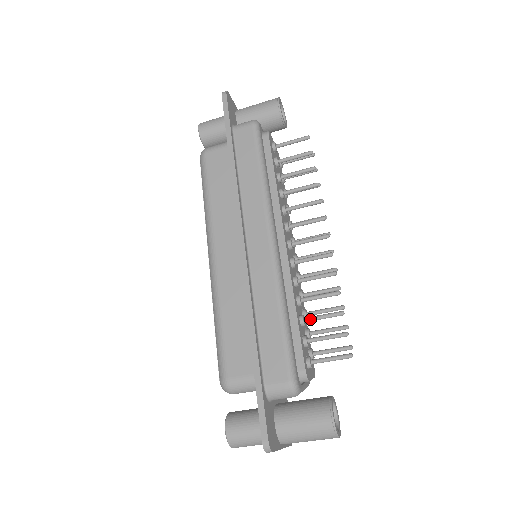
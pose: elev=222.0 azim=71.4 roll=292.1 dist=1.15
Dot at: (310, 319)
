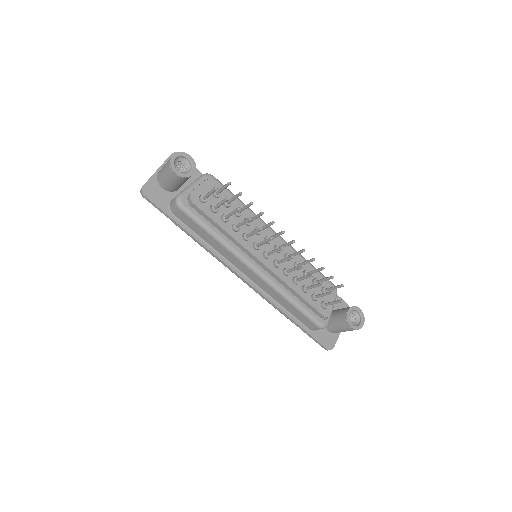
Dot at: (309, 289)
